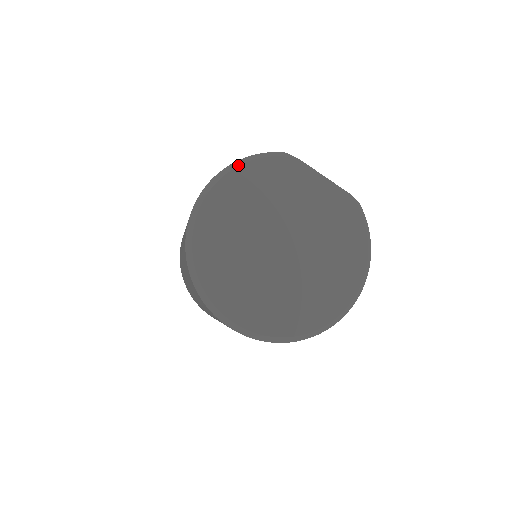
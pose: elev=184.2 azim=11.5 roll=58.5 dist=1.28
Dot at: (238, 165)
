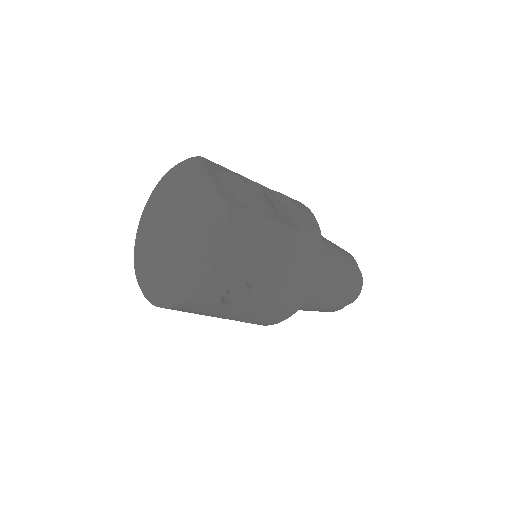
Dot at: (174, 166)
